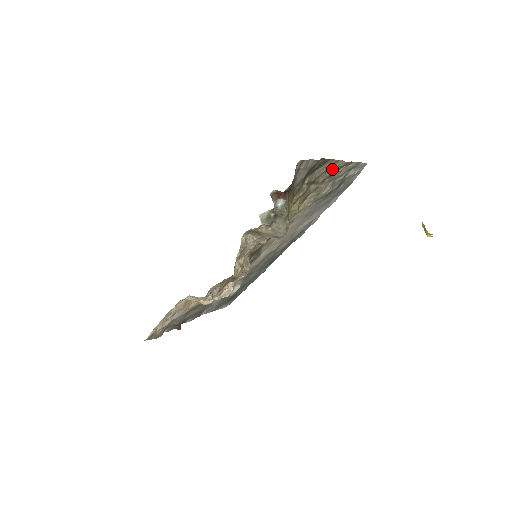
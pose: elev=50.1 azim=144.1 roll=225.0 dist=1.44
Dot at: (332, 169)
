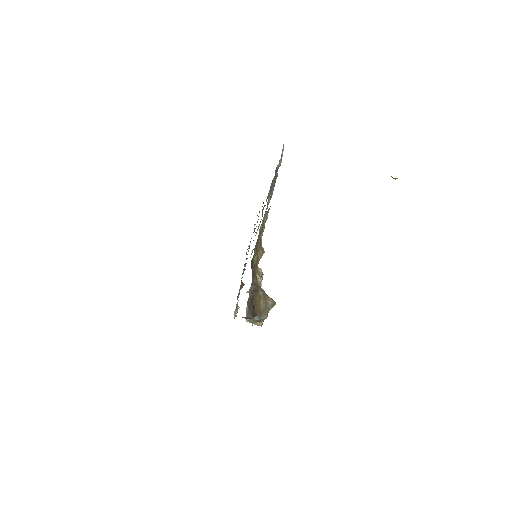
Dot at: (263, 217)
